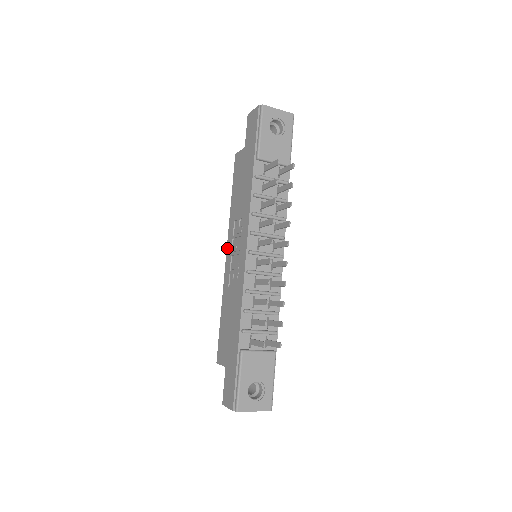
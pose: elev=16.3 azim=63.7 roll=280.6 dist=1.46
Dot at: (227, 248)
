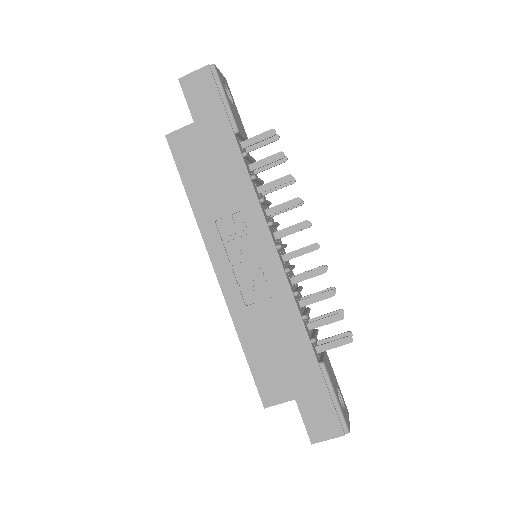
Dot at: (213, 260)
